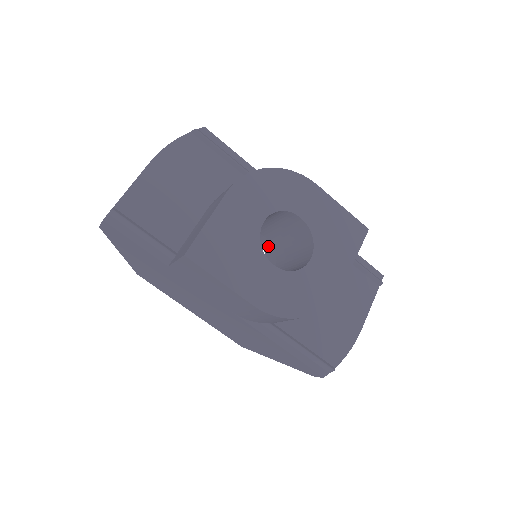
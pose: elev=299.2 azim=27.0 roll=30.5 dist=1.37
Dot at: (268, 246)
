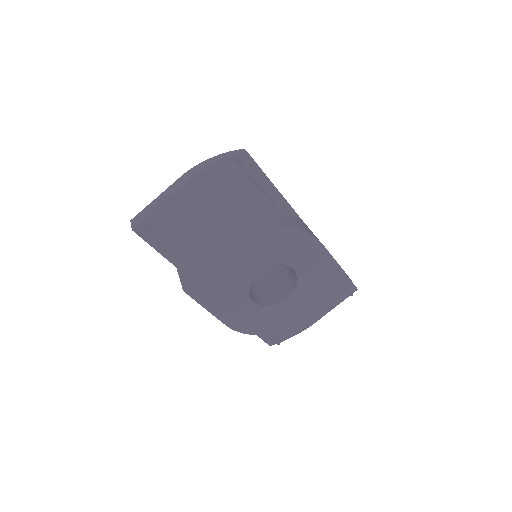
Dot at: occluded
